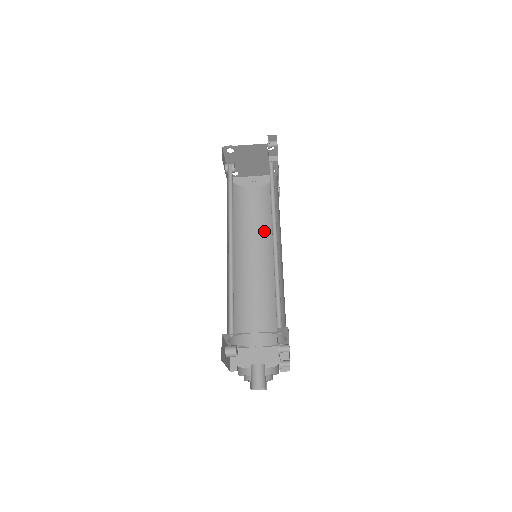
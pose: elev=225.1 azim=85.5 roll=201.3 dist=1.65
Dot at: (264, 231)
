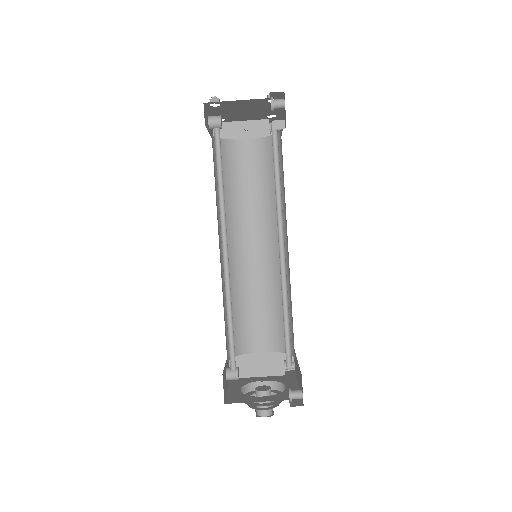
Dot at: (263, 207)
